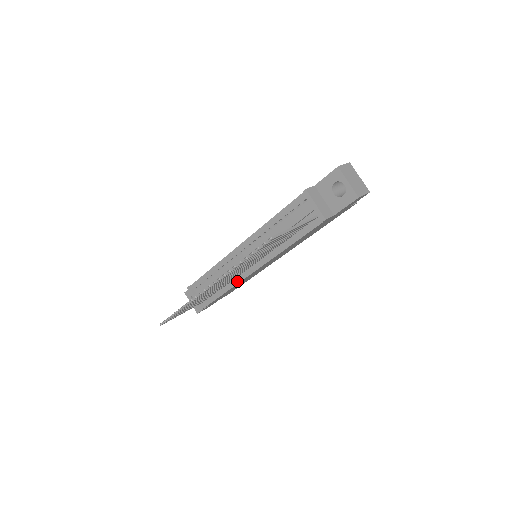
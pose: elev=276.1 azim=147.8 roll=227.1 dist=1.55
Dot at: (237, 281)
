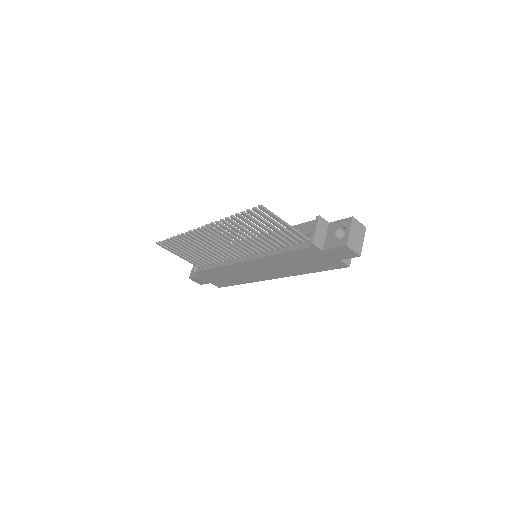
Dot at: (229, 263)
